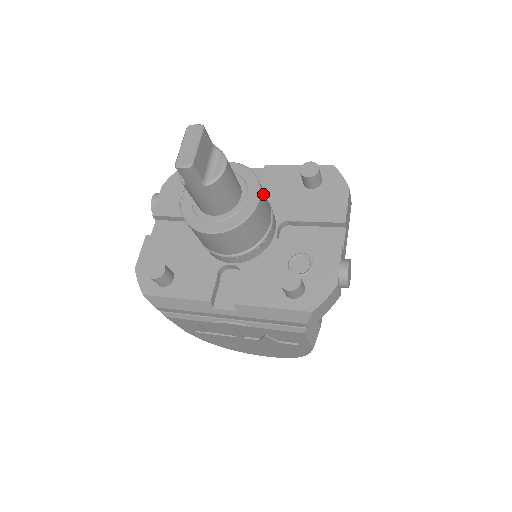
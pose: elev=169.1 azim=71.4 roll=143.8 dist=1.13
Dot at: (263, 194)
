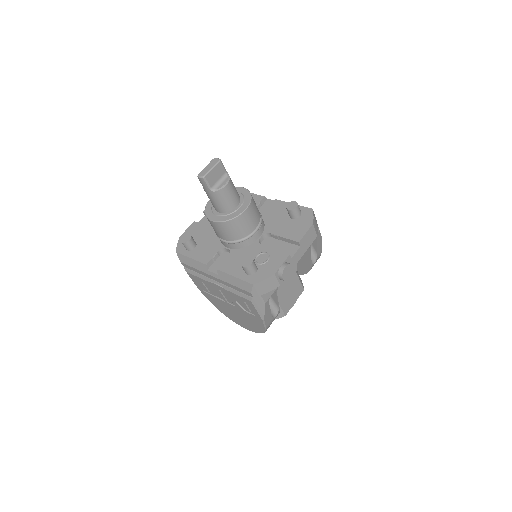
Dot at: (252, 209)
